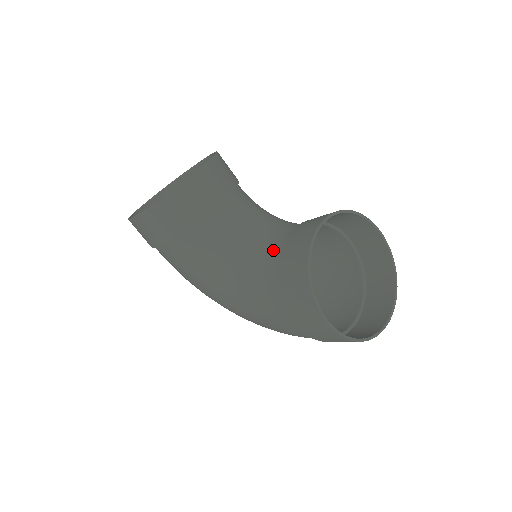
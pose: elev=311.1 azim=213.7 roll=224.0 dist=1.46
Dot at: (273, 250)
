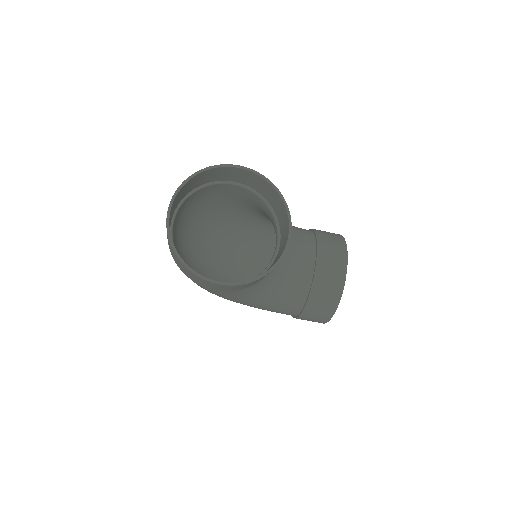
Dot at: (301, 279)
